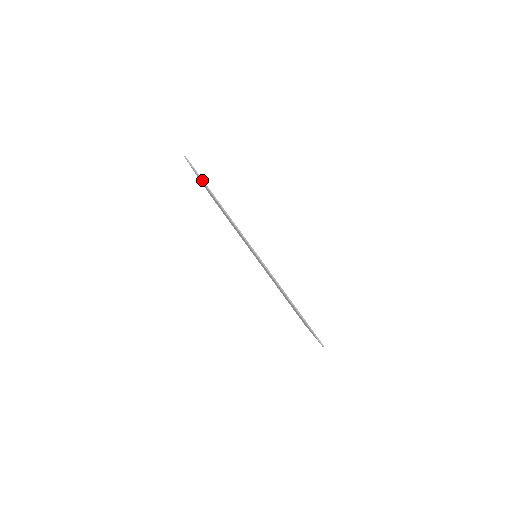
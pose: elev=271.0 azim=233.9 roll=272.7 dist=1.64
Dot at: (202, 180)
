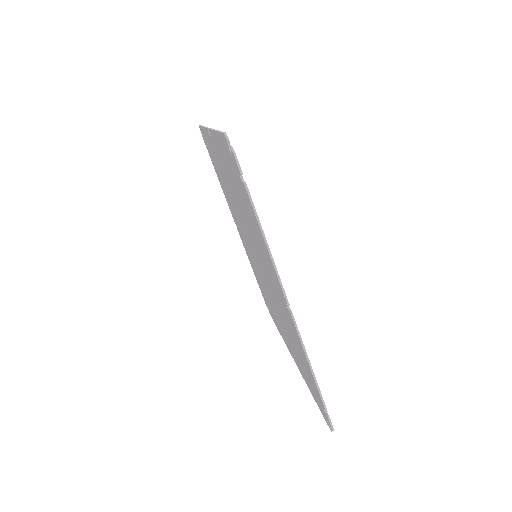
Dot at: occluded
